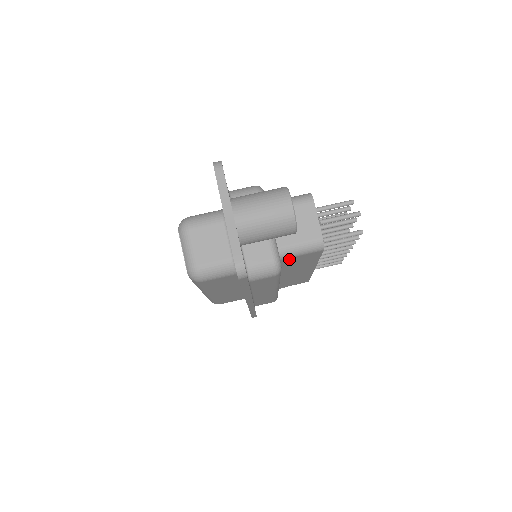
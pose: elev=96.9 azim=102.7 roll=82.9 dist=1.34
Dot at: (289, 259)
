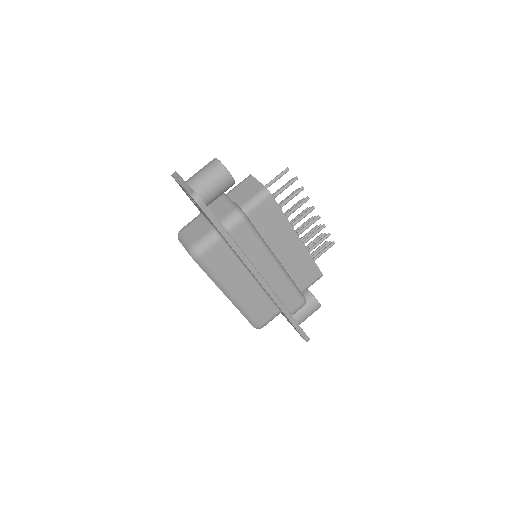
Dot at: (254, 214)
